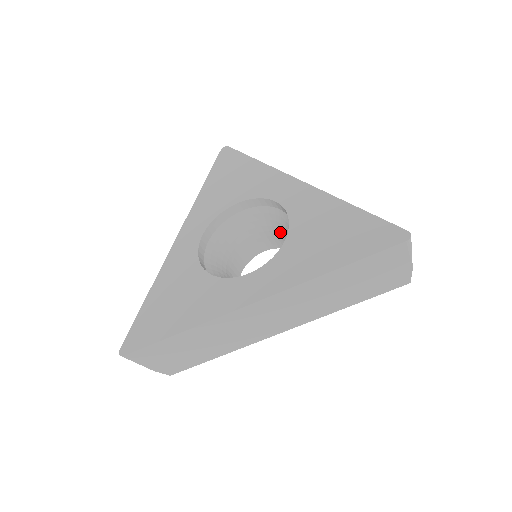
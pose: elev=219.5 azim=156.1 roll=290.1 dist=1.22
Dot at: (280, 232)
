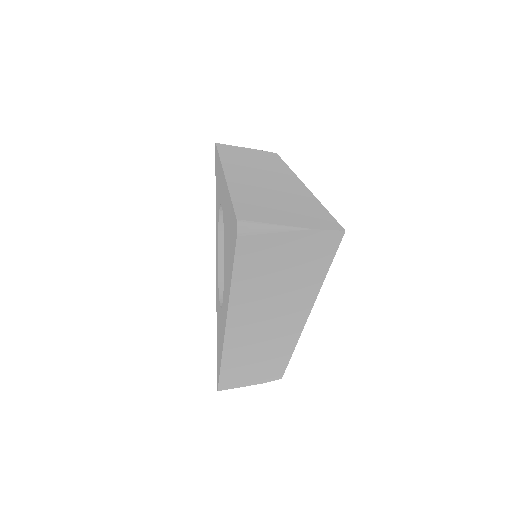
Dot at: occluded
